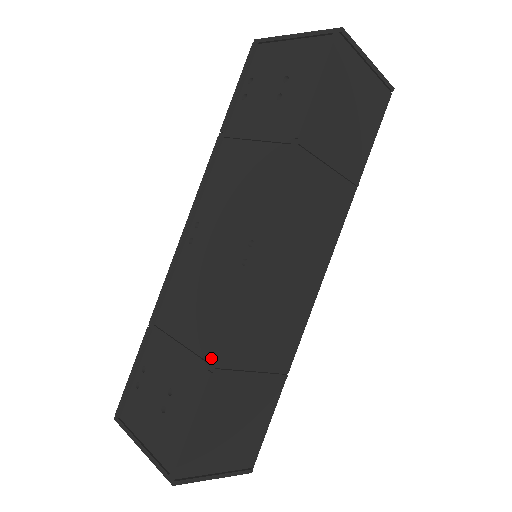
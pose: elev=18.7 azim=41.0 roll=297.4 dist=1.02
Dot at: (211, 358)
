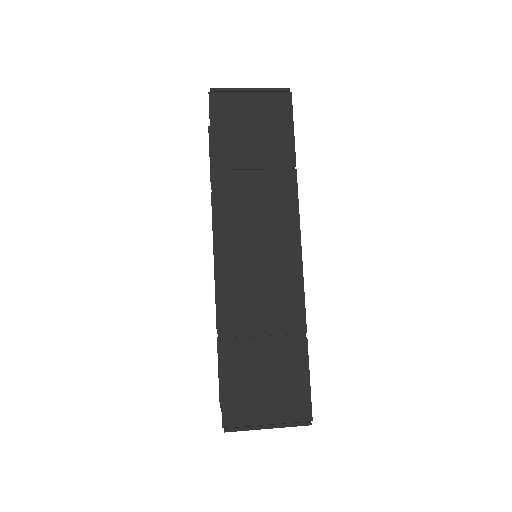
Dot at: occluded
